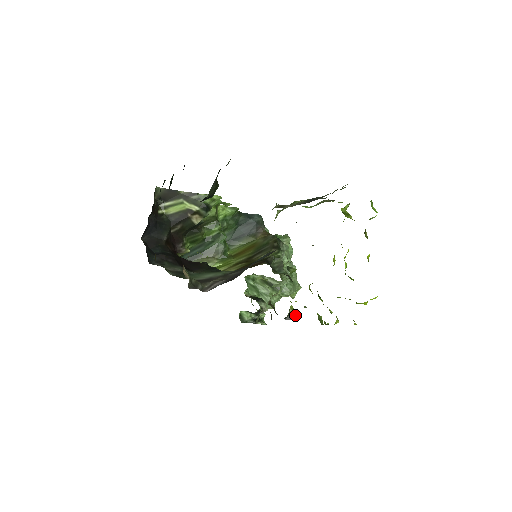
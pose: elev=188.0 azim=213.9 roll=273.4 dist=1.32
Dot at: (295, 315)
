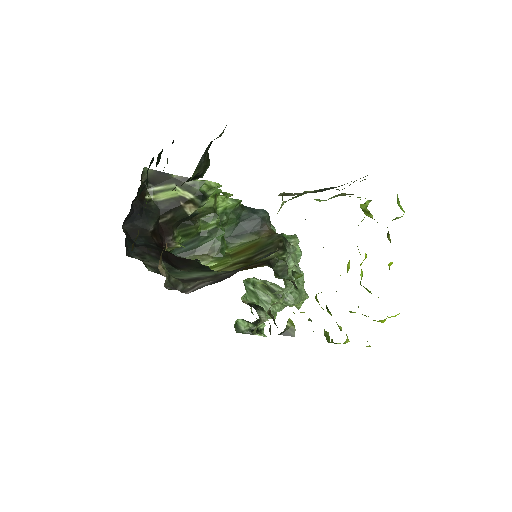
Dot at: (294, 330)
